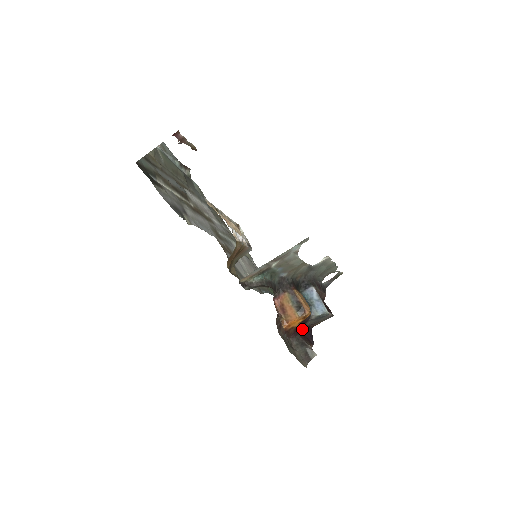
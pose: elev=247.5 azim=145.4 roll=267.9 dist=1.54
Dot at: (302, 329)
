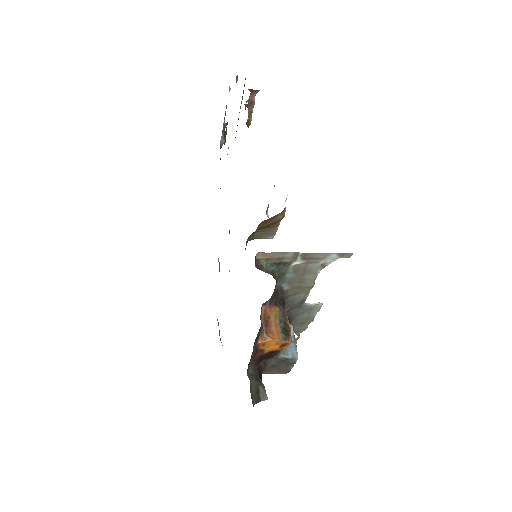
Dot at: (260, 363)
